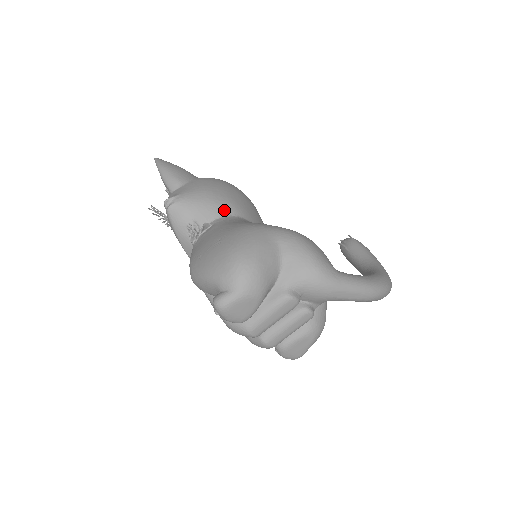
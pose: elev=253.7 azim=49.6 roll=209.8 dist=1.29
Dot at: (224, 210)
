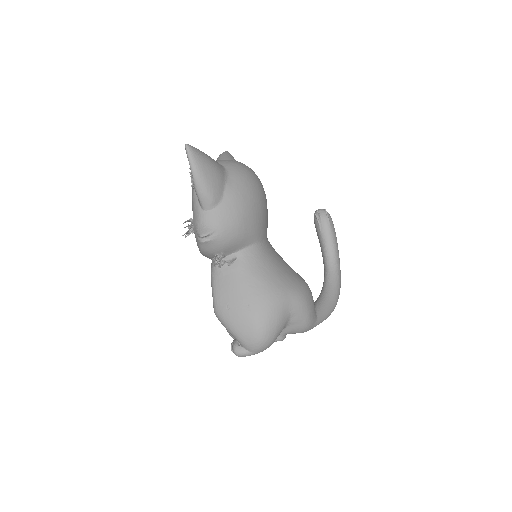
Dot at: (249, 241)
